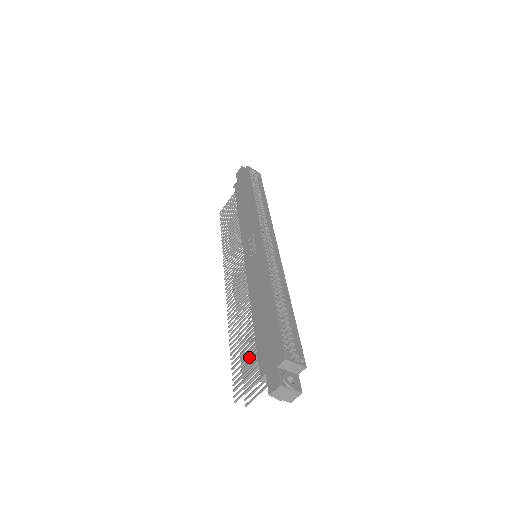
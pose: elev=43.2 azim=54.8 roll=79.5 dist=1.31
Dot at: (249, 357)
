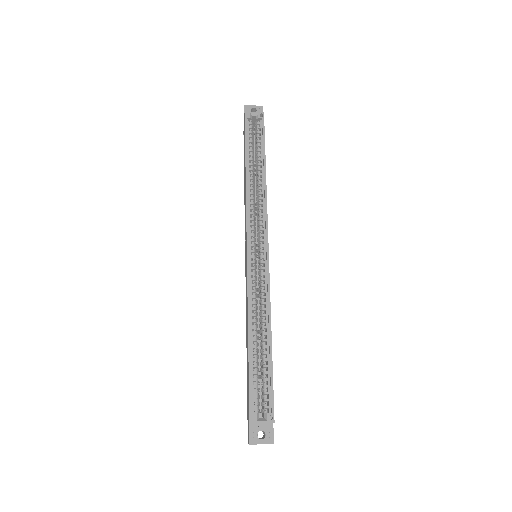
Dot at: occluded
